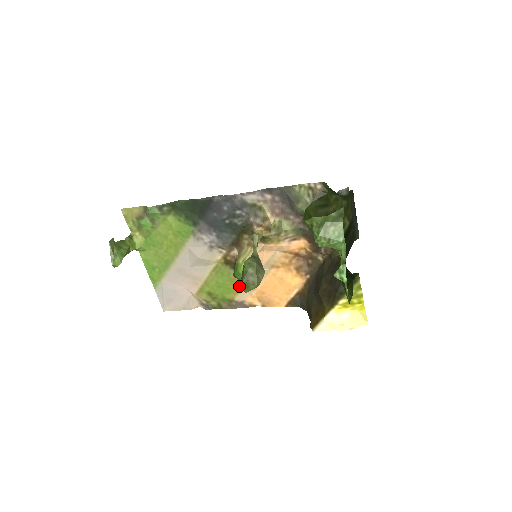
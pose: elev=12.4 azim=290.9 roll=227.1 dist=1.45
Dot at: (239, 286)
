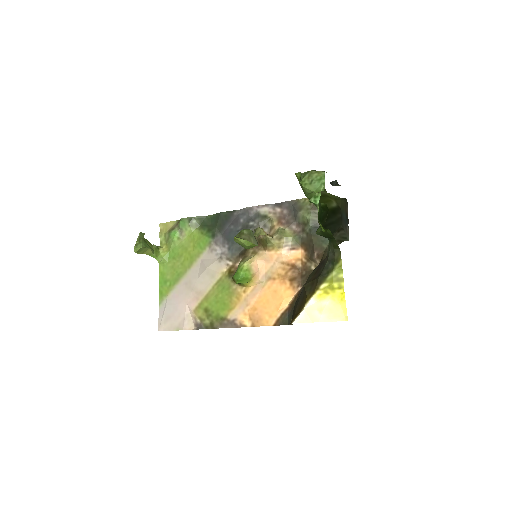
Dot at: (235, 301)
